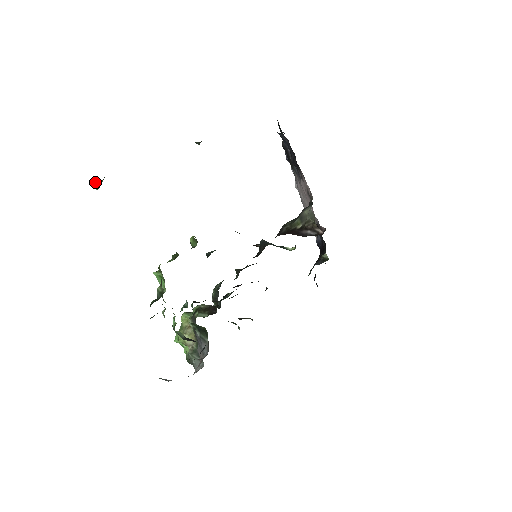
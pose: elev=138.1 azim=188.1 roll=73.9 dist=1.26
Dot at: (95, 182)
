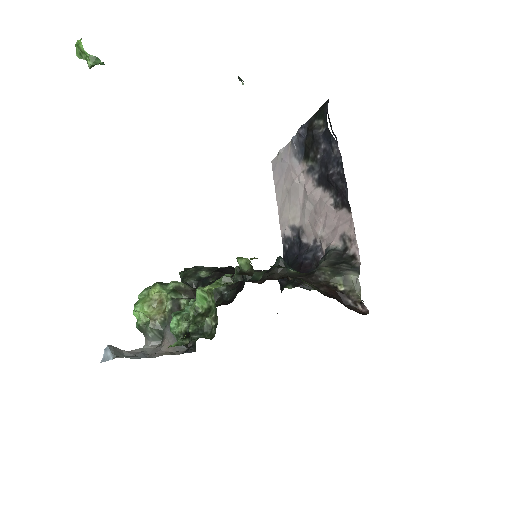
Dot at: (90, 56)
